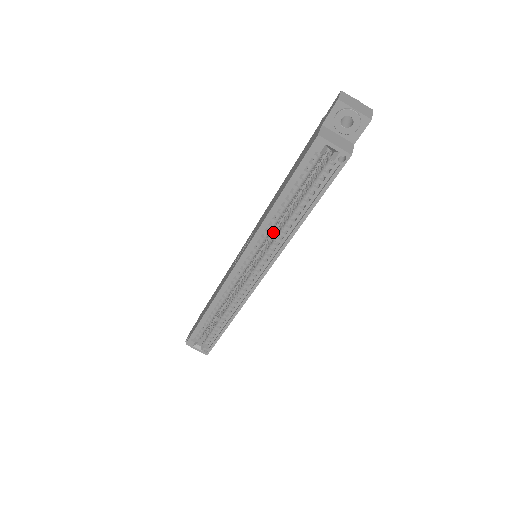
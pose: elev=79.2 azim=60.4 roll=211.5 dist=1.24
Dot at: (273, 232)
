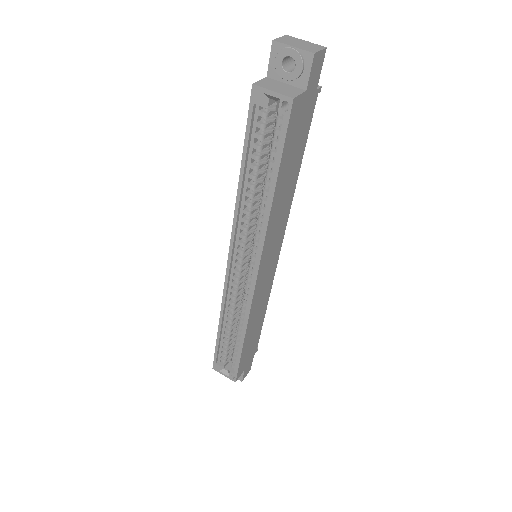
Dot at: occluded
